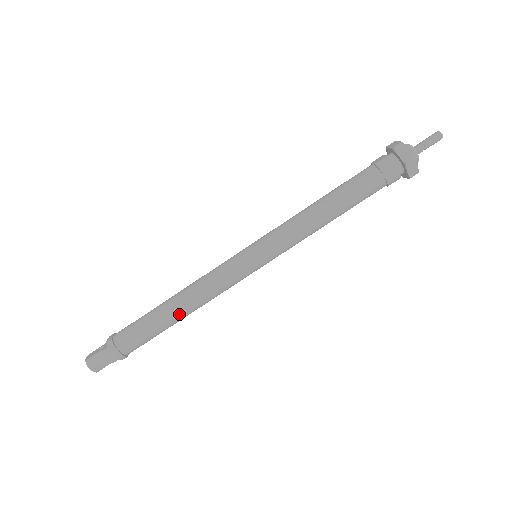
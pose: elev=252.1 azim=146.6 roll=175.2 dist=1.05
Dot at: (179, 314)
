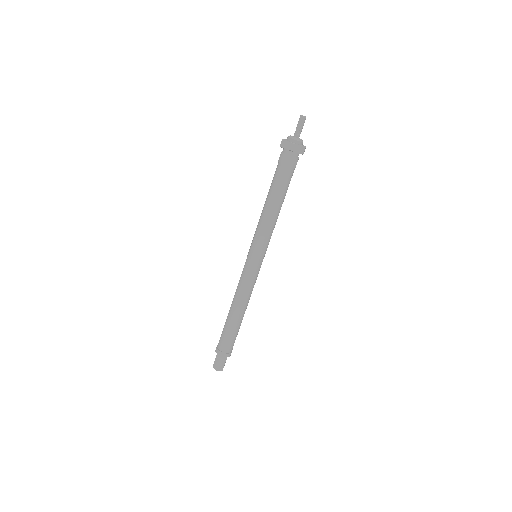
Dot at: (238, 314)
